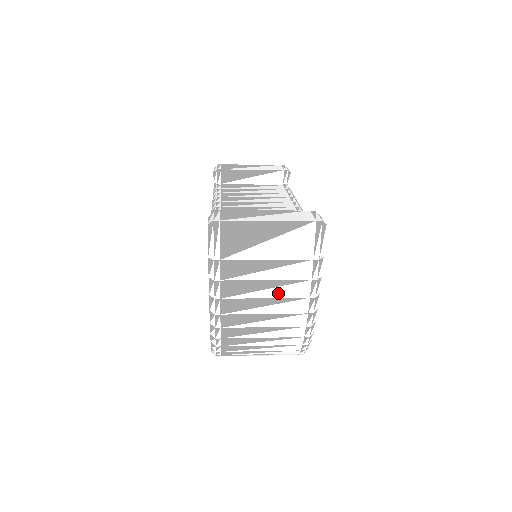
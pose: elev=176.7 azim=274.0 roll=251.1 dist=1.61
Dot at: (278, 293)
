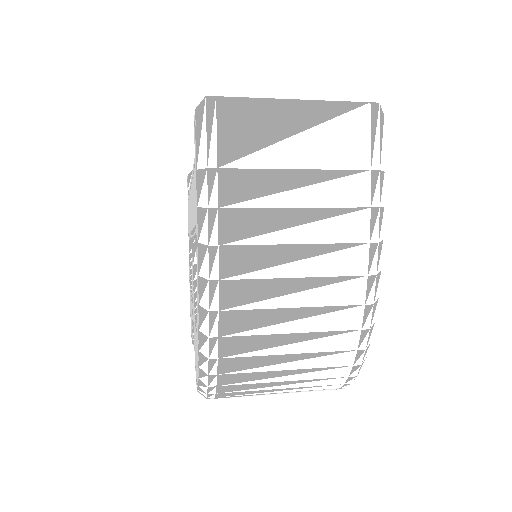
Dot at: (317, 234)
